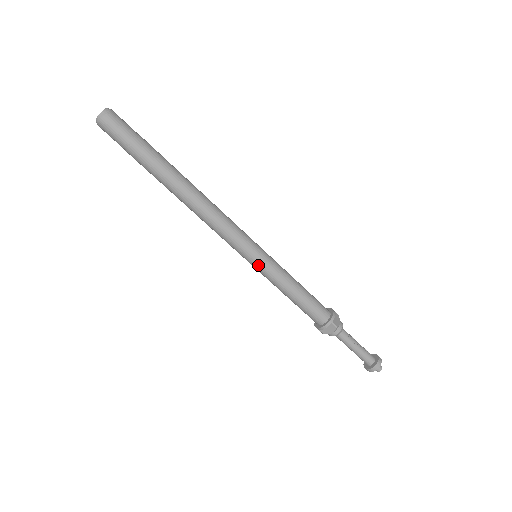
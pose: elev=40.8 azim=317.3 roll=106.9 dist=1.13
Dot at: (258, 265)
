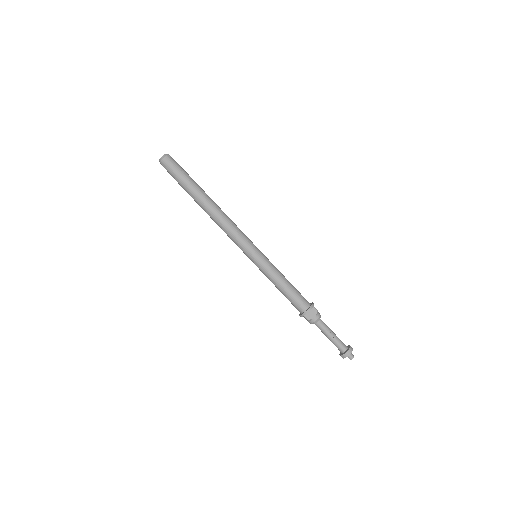
Dot at: (254, 263)
